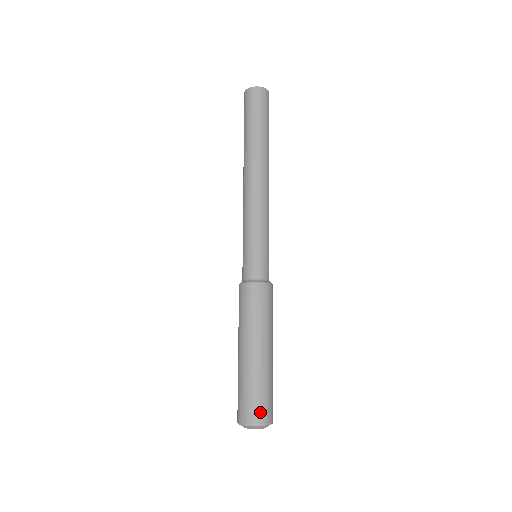
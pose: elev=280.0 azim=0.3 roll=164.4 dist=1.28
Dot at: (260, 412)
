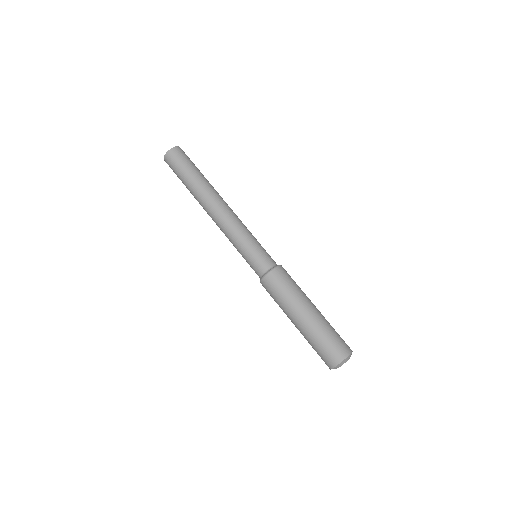
Dot at: (337, 351)
